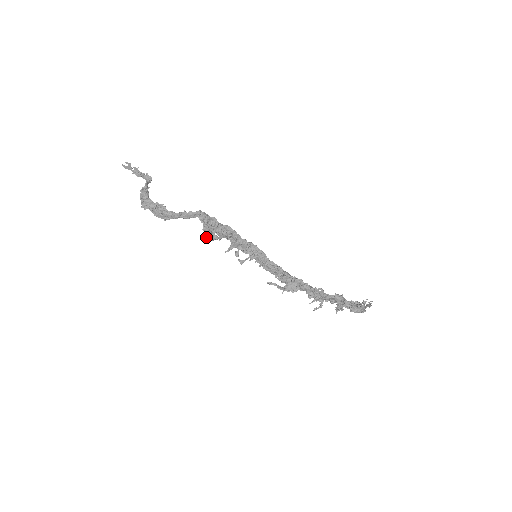
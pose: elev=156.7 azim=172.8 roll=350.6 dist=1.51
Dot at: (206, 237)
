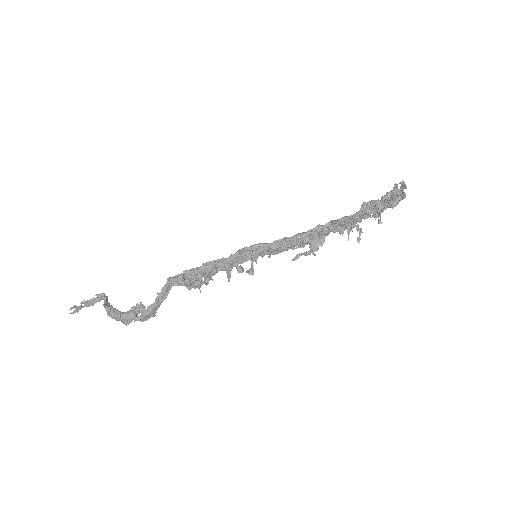
Dot at: occluded
